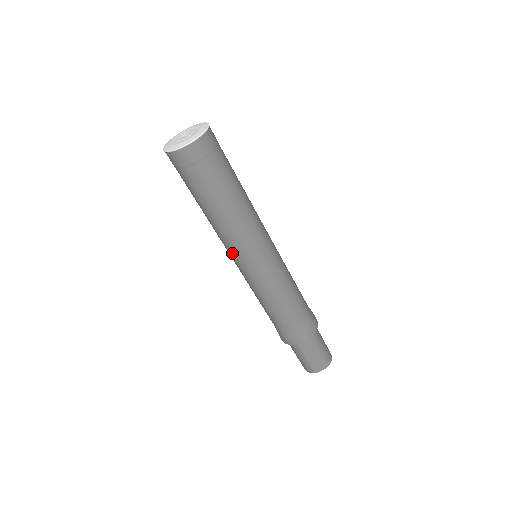
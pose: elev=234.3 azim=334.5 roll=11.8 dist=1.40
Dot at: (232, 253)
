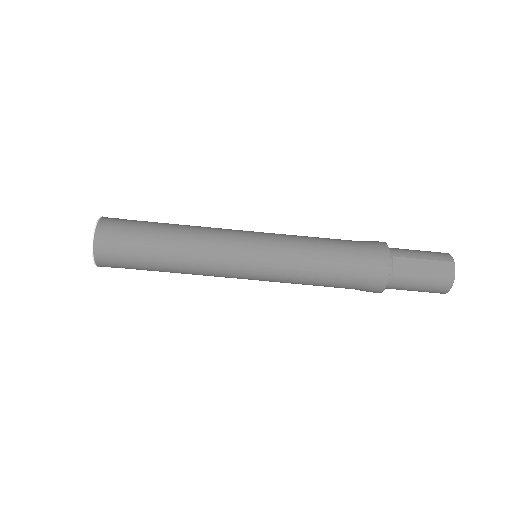
Dot at: (228, 271)
